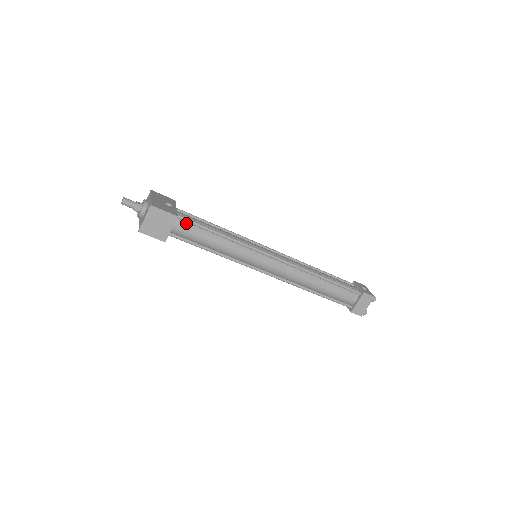
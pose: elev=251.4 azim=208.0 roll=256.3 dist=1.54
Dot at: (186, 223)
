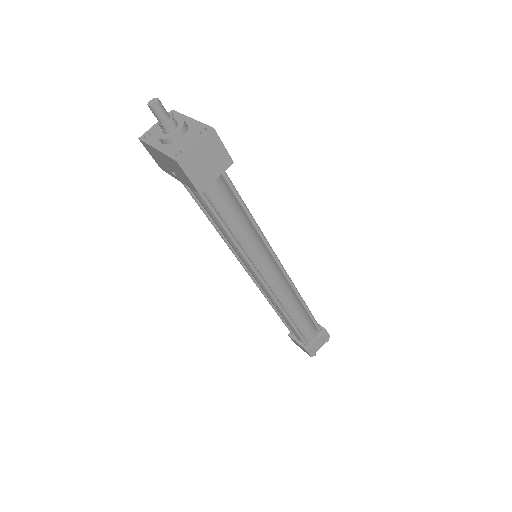
Dot at: (220, 178)
